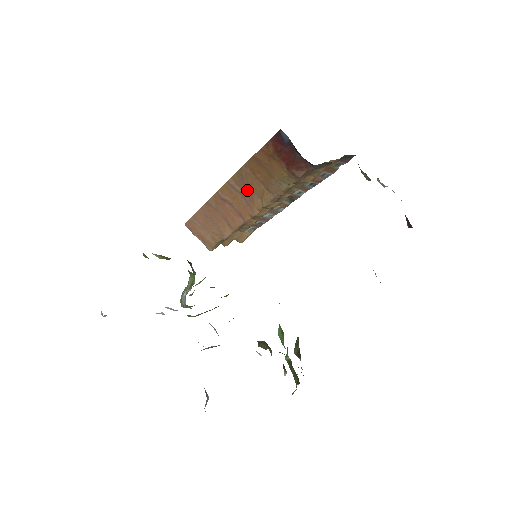
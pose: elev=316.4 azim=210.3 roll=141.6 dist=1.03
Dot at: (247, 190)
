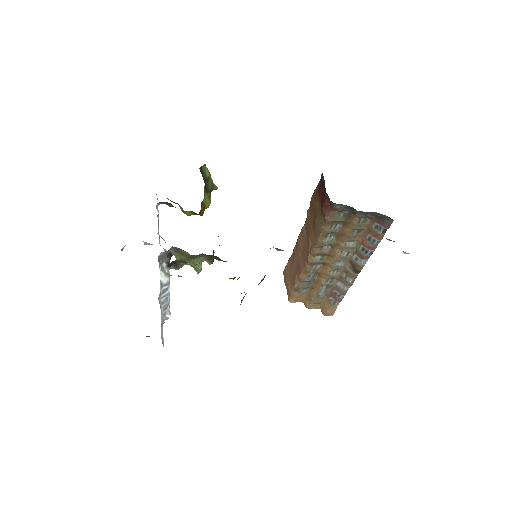
Dot at: (308, 235)
